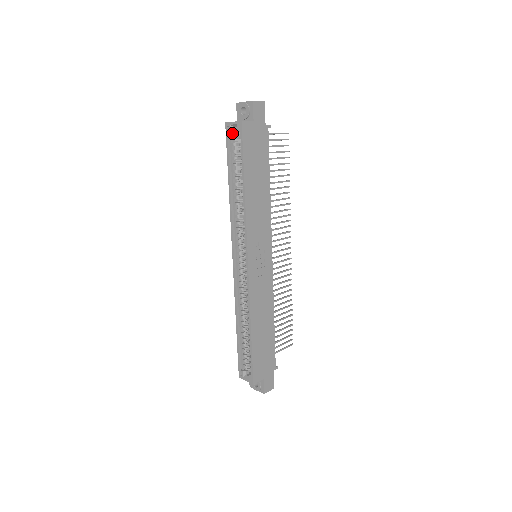
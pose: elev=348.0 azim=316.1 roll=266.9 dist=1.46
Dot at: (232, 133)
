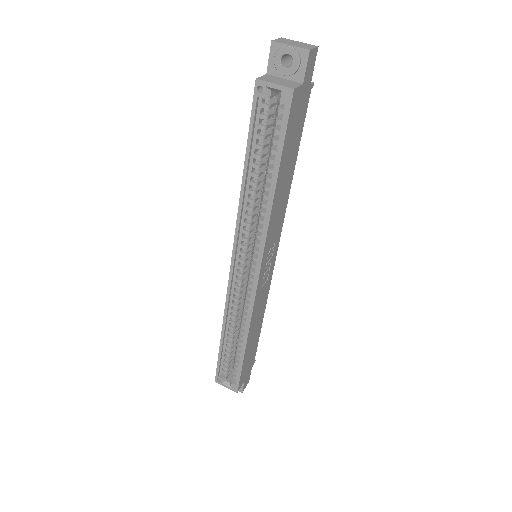
Dot at: (263, 97)
